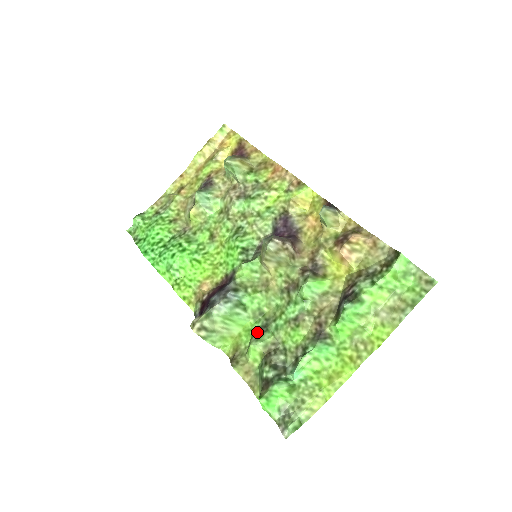
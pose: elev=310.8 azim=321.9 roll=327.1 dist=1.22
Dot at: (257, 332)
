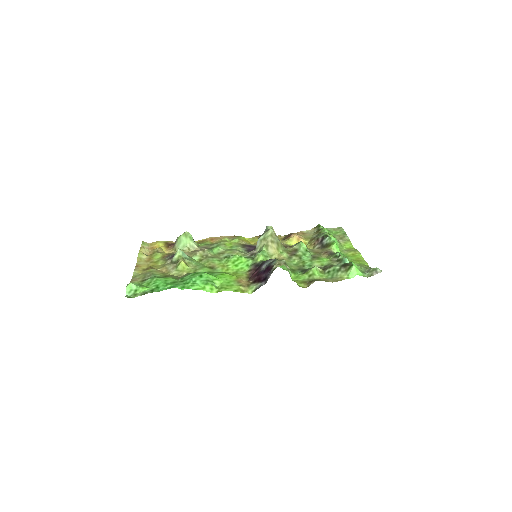
Dot at: (303, 272)
